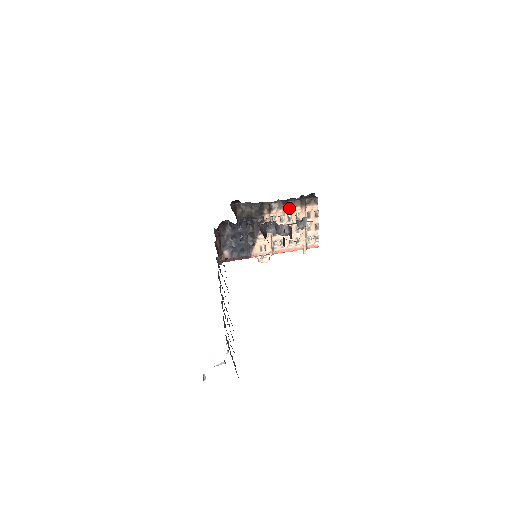
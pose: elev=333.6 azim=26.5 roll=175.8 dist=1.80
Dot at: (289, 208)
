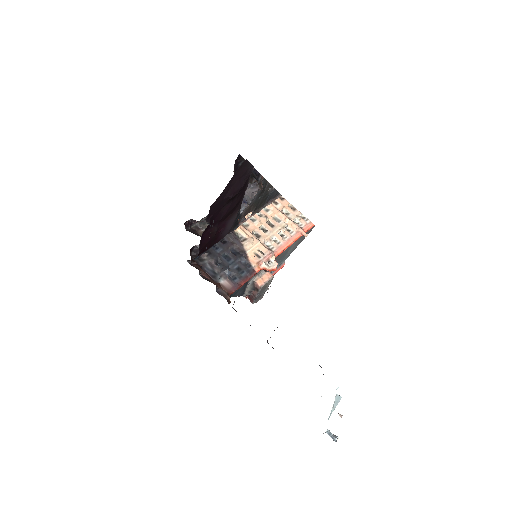
Dot at: occluded
